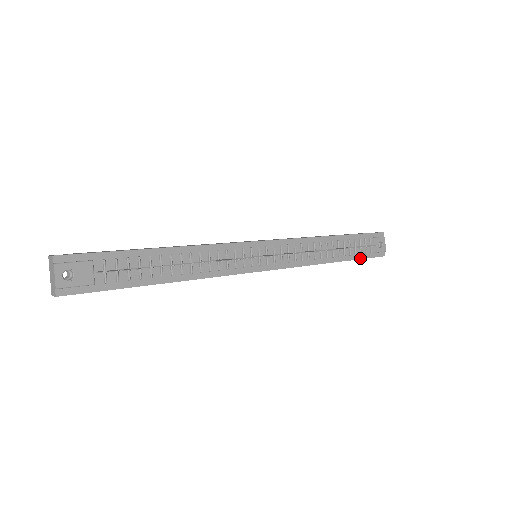
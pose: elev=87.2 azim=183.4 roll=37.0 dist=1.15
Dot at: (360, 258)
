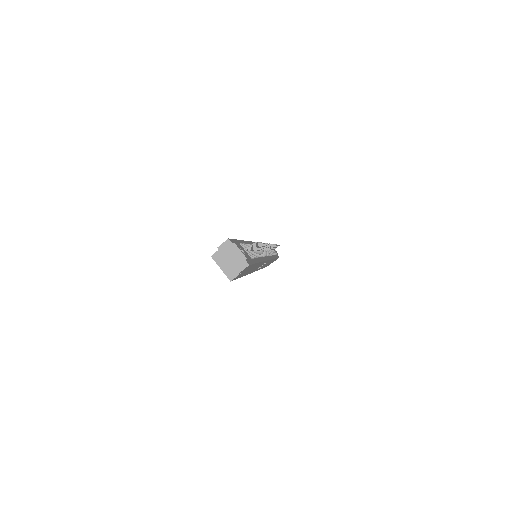
Dot at: (277, 257)
